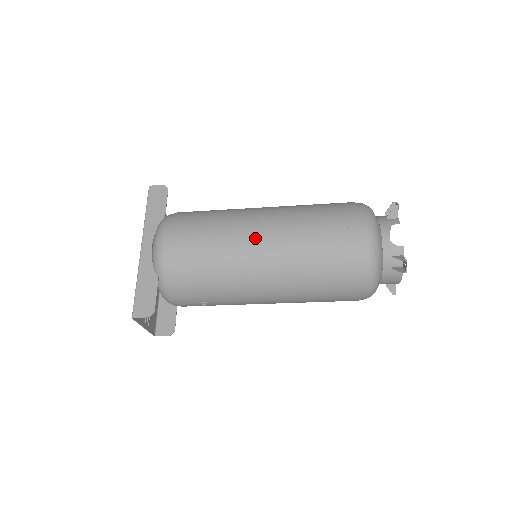
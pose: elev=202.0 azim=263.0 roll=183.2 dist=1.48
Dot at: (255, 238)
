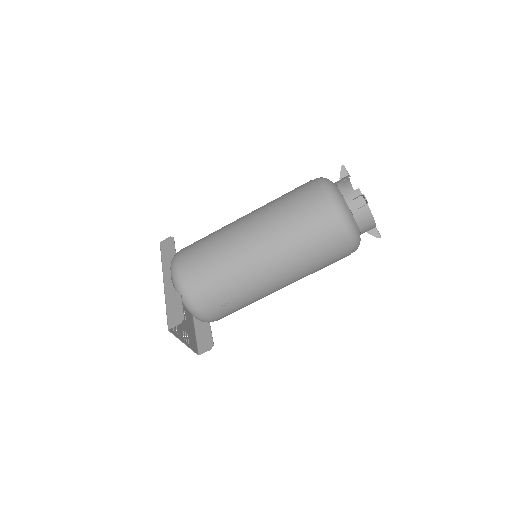
Dot at: (242, 231)
